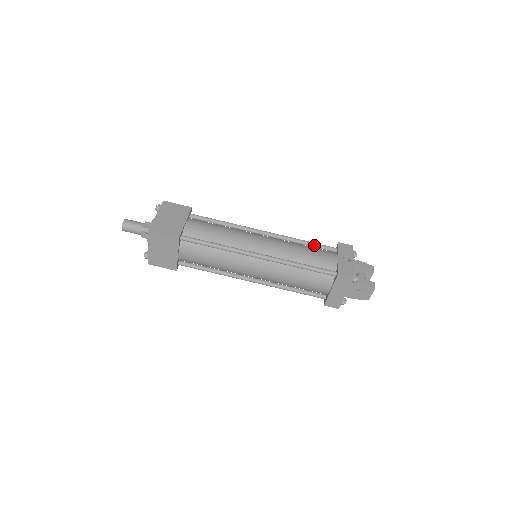
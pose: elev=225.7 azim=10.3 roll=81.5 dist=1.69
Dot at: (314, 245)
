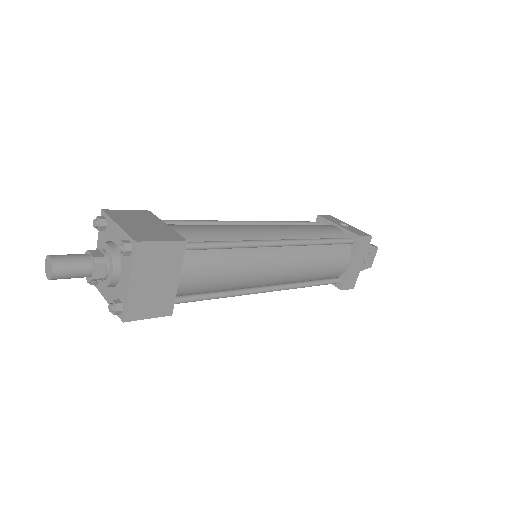
Dot at: (302, 223)
